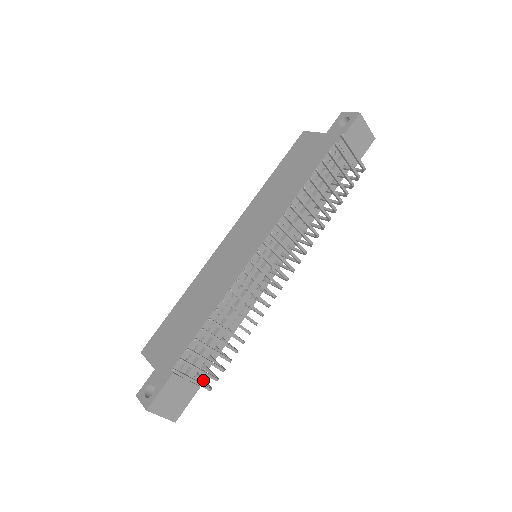
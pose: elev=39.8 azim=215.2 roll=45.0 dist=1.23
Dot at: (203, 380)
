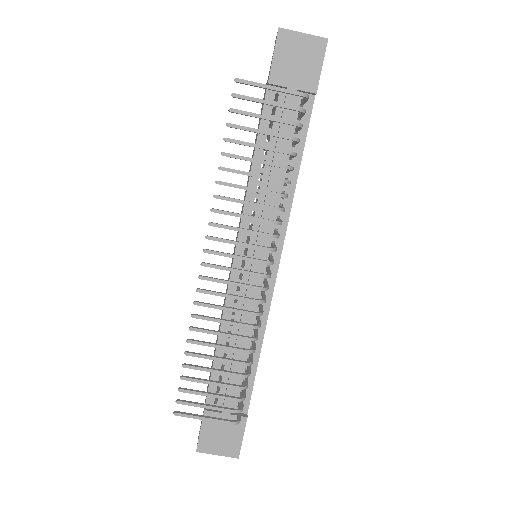
Dot at: occluded
